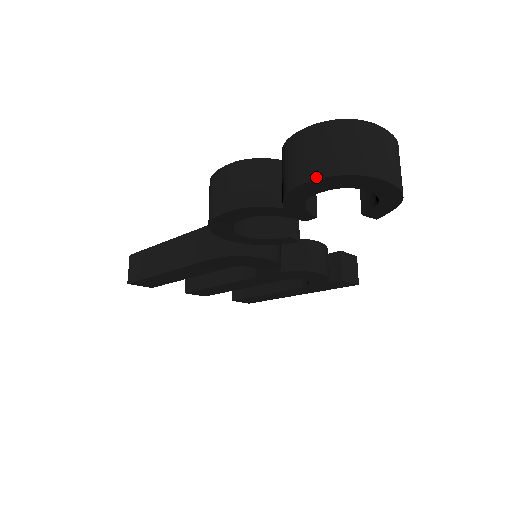
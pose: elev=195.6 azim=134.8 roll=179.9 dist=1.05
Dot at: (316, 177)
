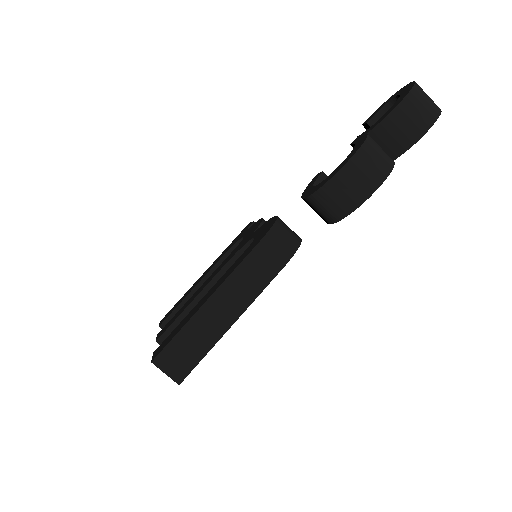
Dot at: (434, 121)
